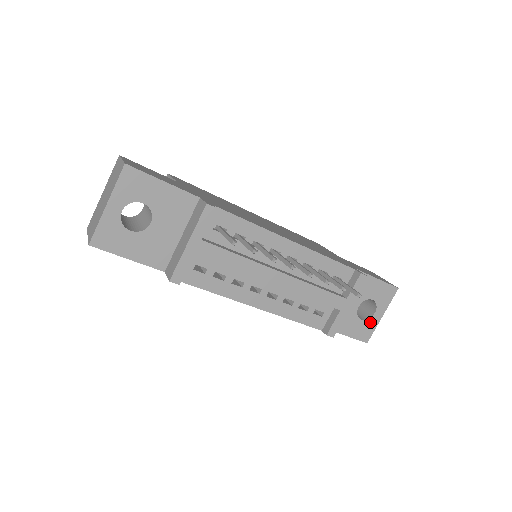
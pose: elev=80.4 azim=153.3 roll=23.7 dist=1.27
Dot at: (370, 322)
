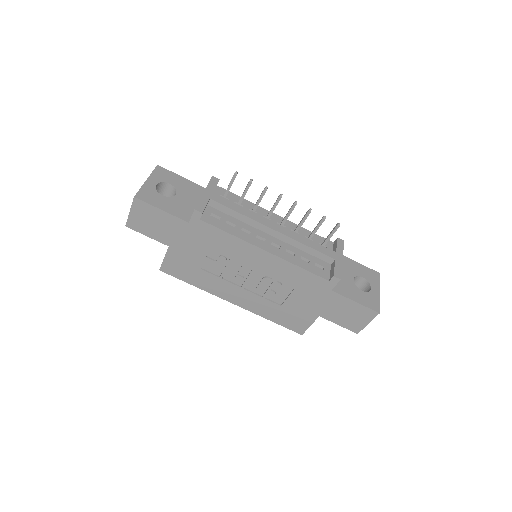
Dot at: (371, 295)
